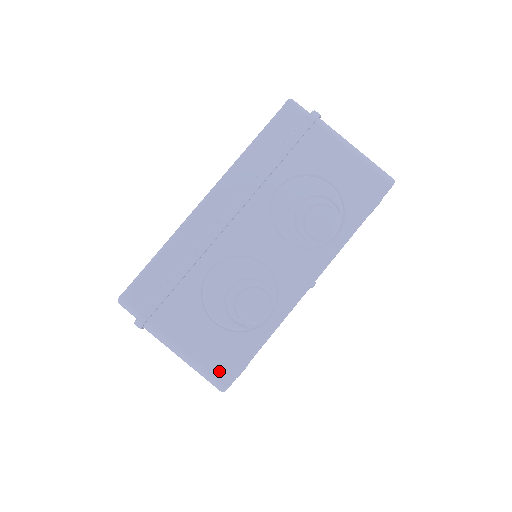
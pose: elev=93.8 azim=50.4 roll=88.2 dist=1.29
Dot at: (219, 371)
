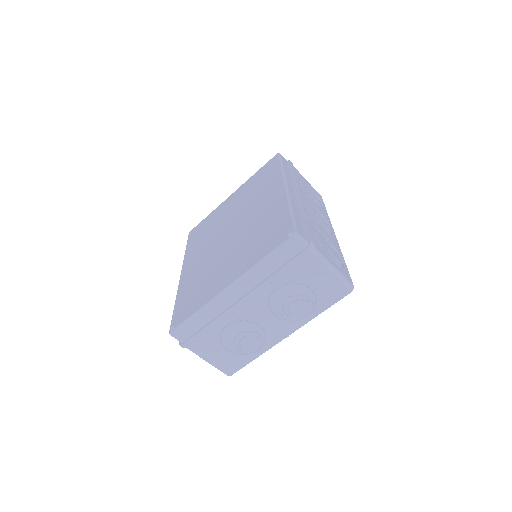
Dot at: (227, 369)
